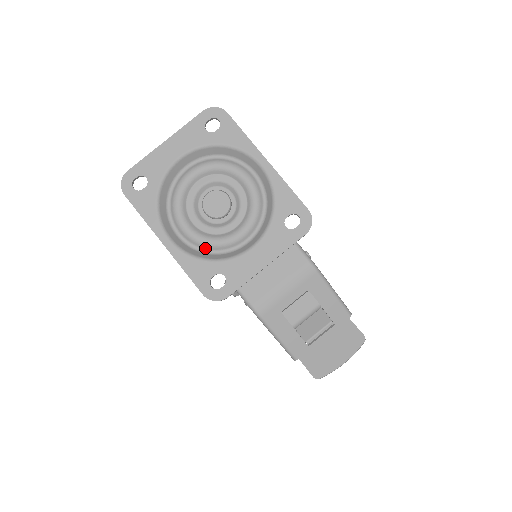
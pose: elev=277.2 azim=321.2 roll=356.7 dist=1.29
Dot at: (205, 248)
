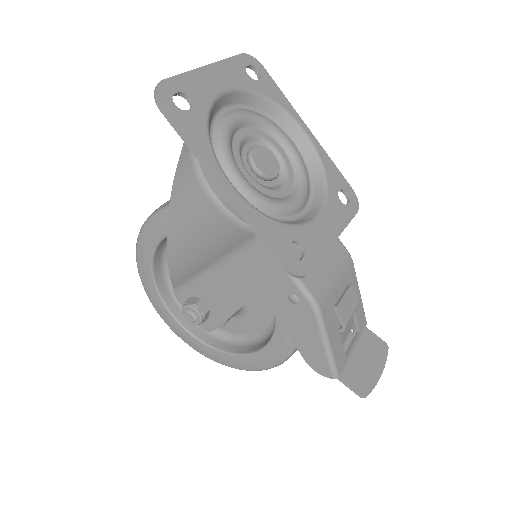
Dot at: (264, 210)
